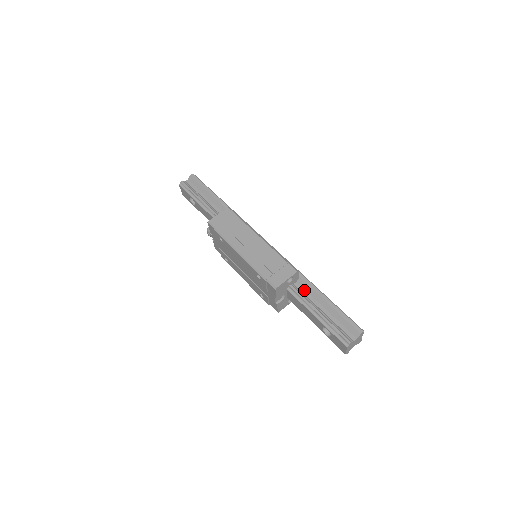
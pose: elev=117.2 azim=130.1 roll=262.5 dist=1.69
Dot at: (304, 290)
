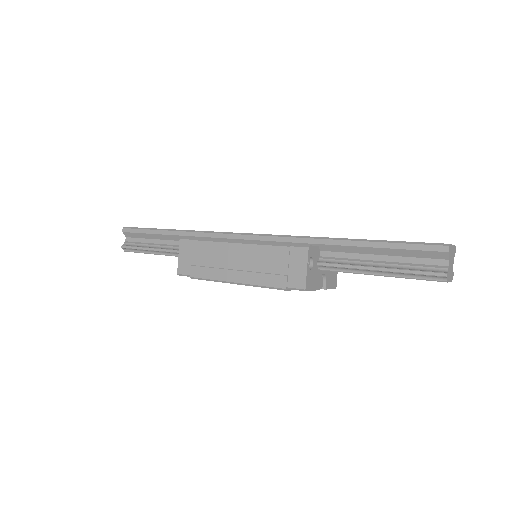
Dot at: (336, 254)
